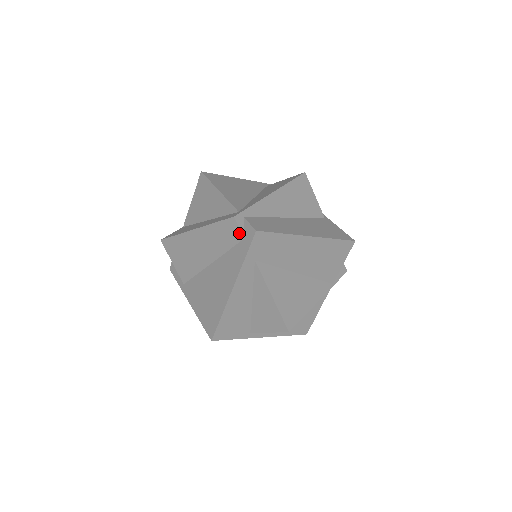
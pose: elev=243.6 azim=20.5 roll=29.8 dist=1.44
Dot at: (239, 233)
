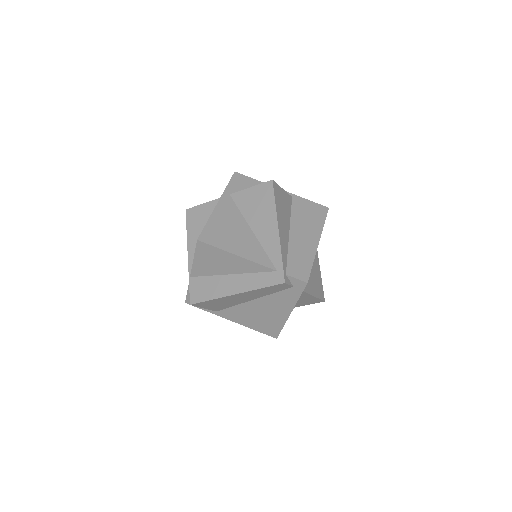
Dot at: (288, 286)
